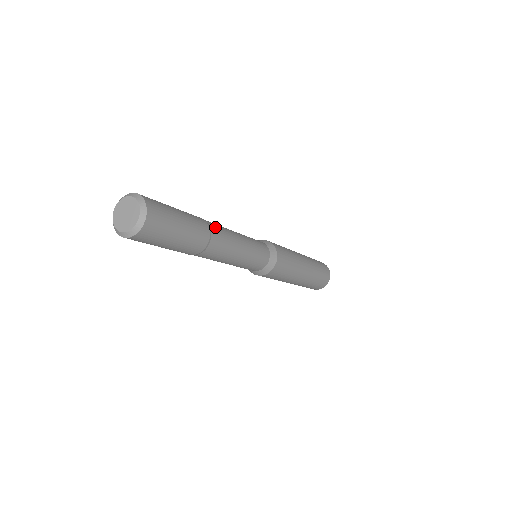
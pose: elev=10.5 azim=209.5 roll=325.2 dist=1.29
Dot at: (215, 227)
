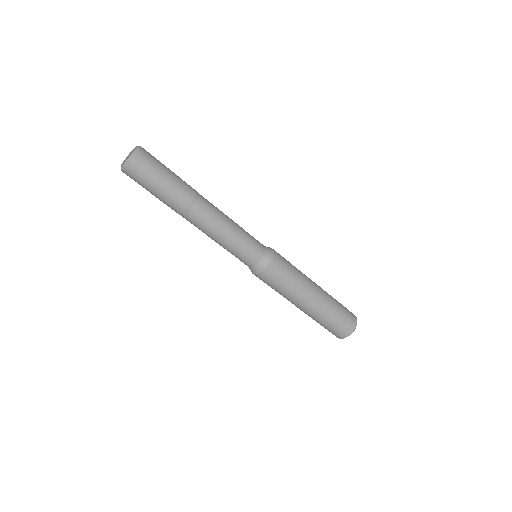
Dot at: occluded
